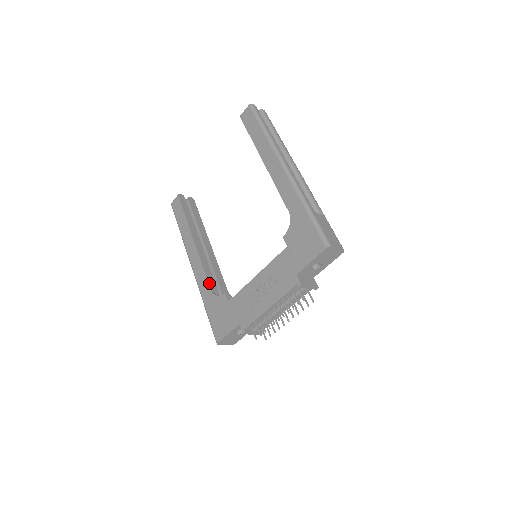
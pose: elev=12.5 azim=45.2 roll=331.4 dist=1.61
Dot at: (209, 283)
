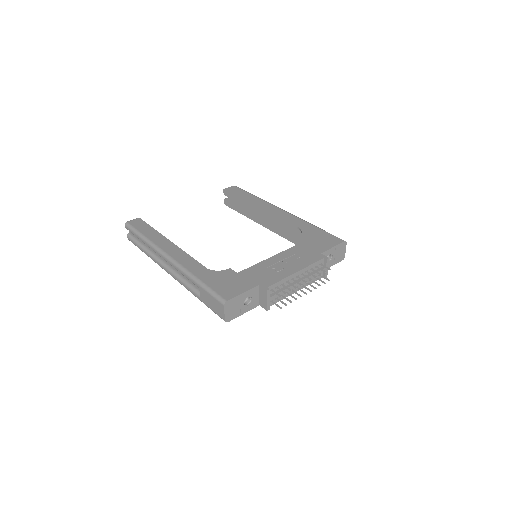
Dot at: (201, 265)
